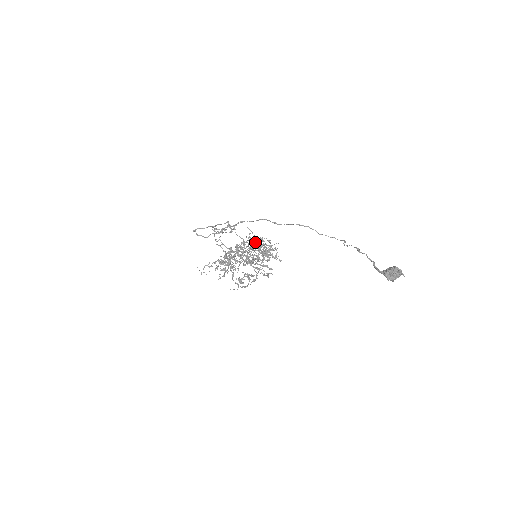
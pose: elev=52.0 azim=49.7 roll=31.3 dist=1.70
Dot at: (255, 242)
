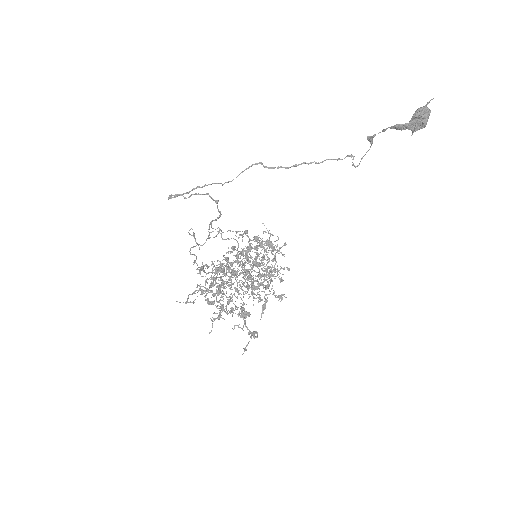
Dot at: occluded
